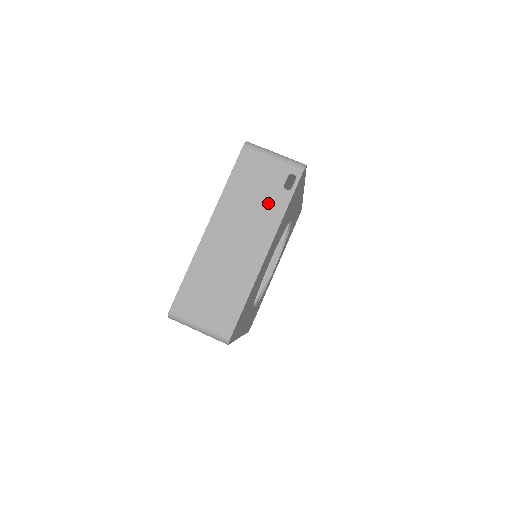
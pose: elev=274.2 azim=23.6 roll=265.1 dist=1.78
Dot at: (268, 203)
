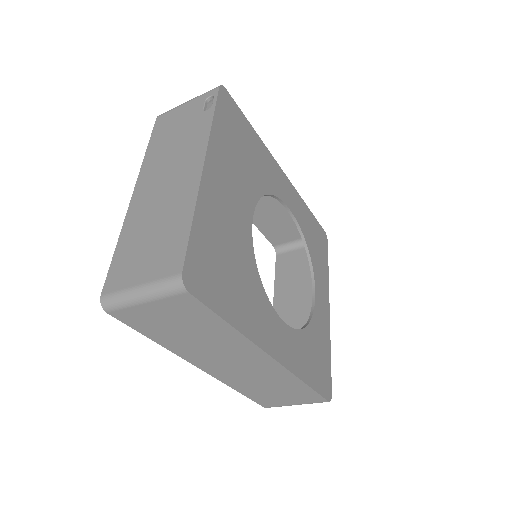
Dot at: (191, 131)
